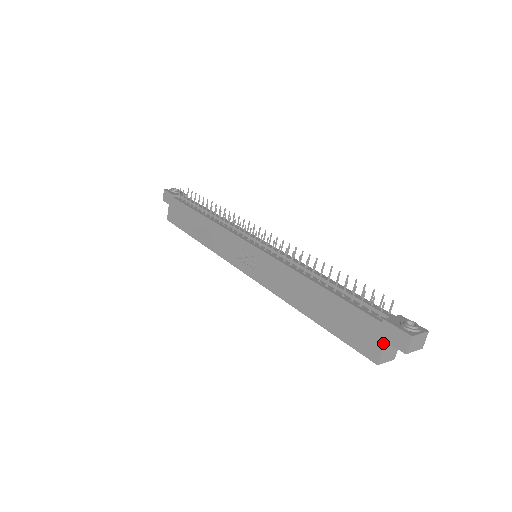
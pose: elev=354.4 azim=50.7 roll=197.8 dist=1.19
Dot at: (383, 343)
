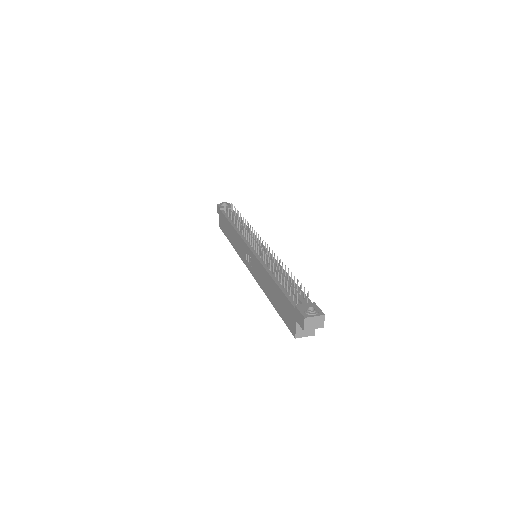
Dot at: (296, 322)
